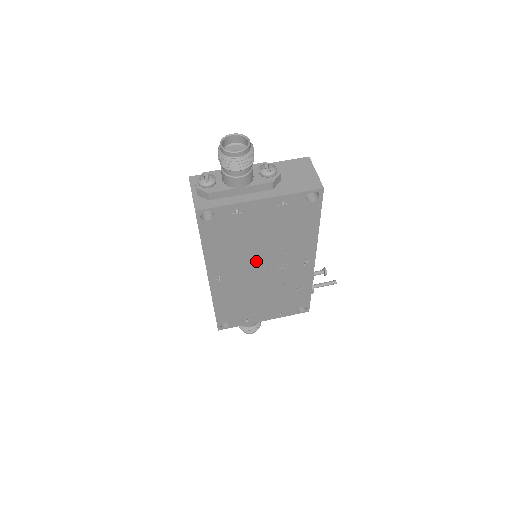
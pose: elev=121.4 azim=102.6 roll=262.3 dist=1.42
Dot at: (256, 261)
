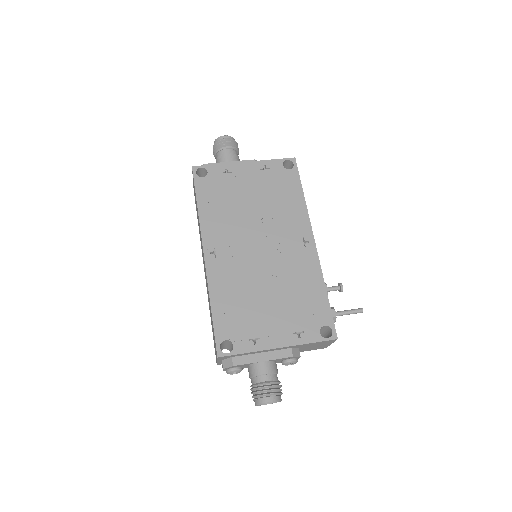
Dot at: (251, 232)
